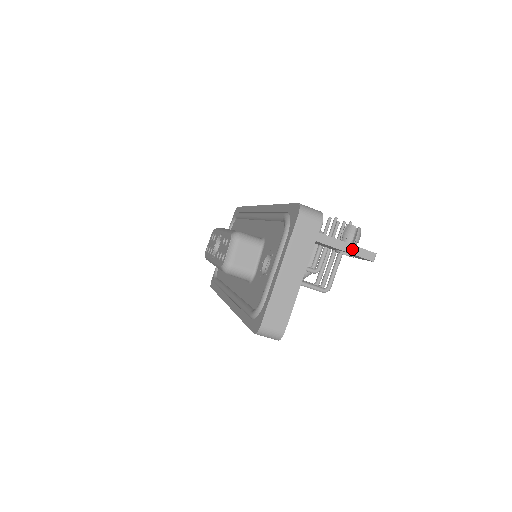
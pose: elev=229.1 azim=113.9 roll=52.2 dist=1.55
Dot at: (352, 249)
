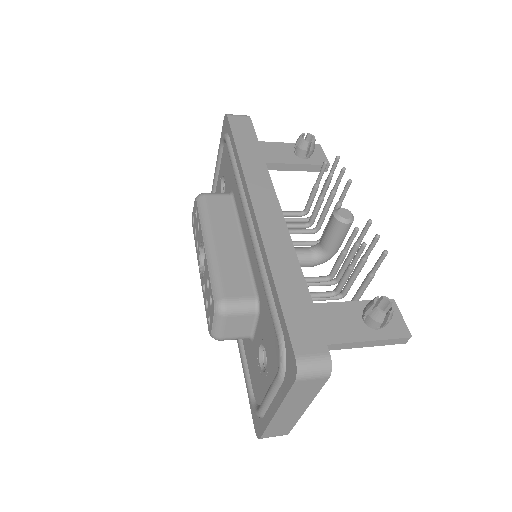
Dot at: (377, 343)
